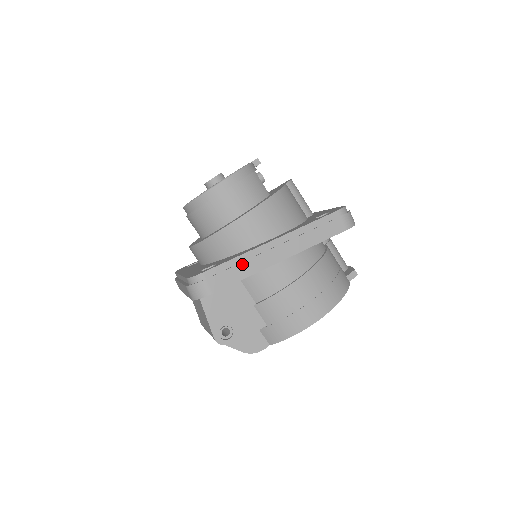
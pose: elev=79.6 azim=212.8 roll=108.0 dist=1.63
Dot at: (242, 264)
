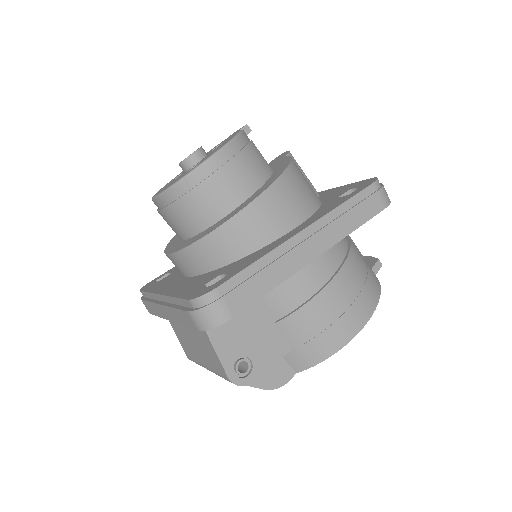
Dot at: (267, 269)
